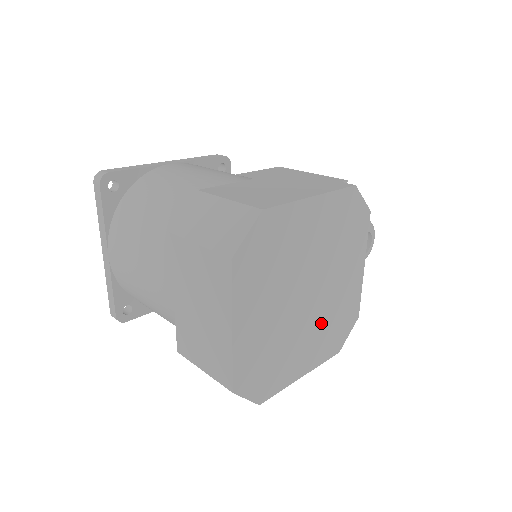
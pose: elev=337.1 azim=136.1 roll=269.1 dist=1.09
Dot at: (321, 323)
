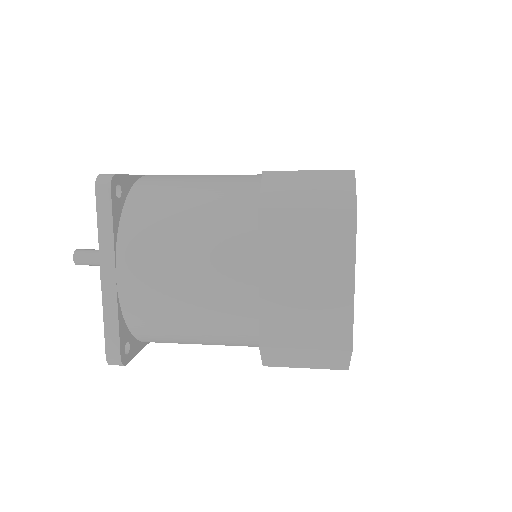
Dot at: occluded
